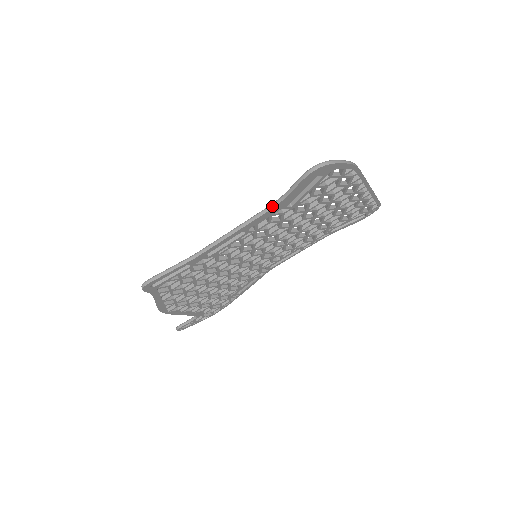
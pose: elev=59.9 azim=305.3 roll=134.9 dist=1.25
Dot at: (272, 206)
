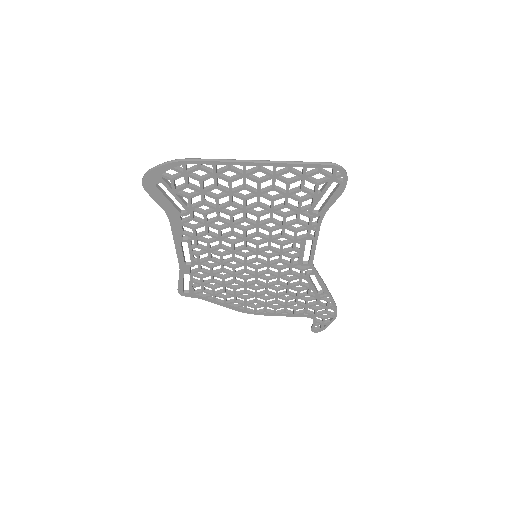
Dot at: (168, 217)
